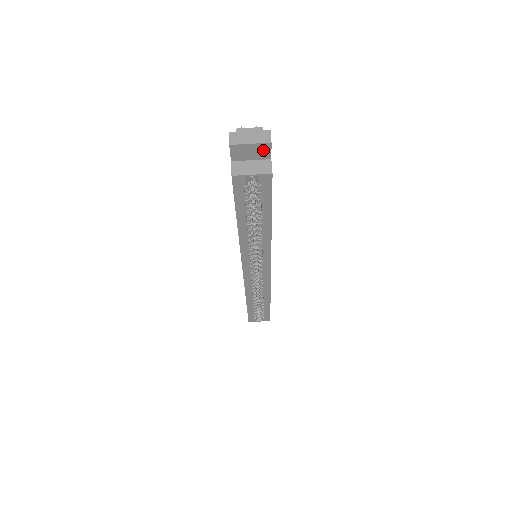
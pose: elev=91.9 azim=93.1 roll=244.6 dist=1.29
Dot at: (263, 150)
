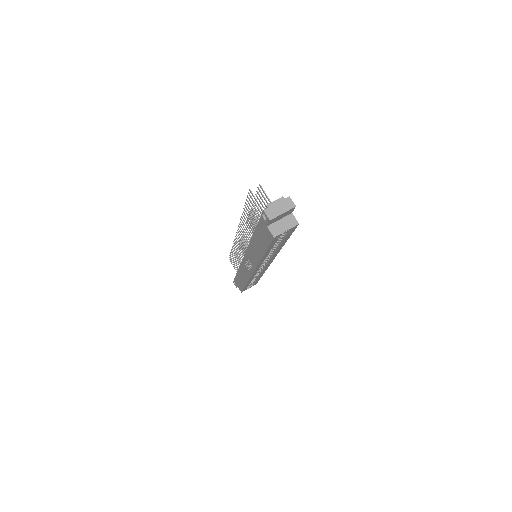
Dot at: (289, 212)
